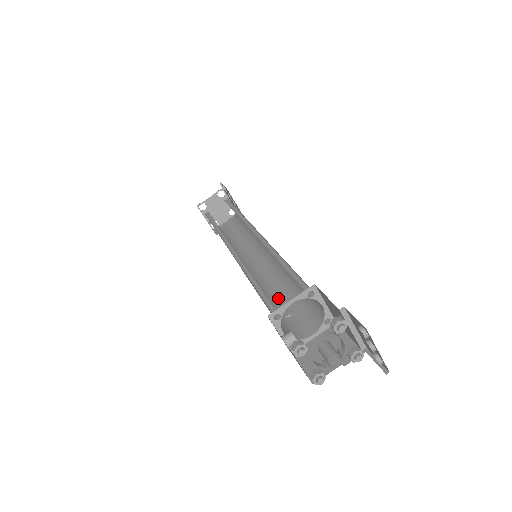
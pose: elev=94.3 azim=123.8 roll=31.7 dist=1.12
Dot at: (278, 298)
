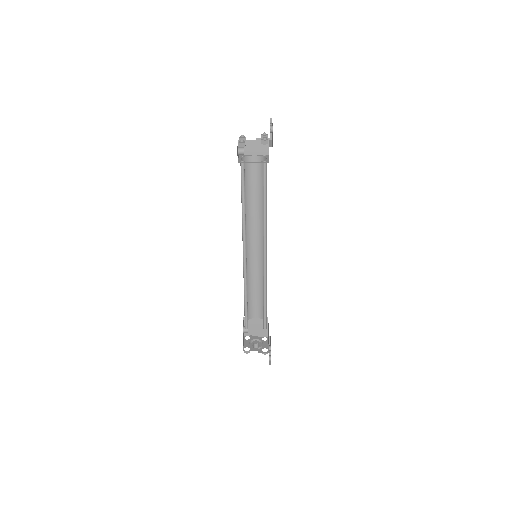
Dot at: (252, 284)
